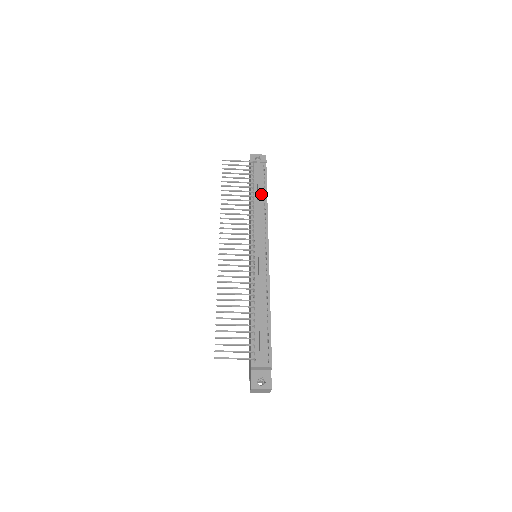
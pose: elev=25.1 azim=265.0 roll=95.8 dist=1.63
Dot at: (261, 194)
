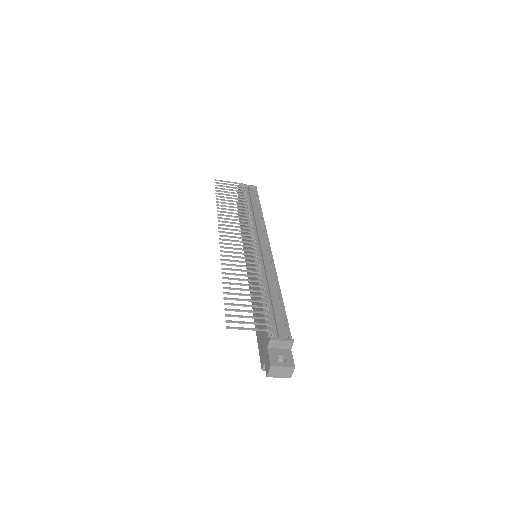
Dot at: occluded
